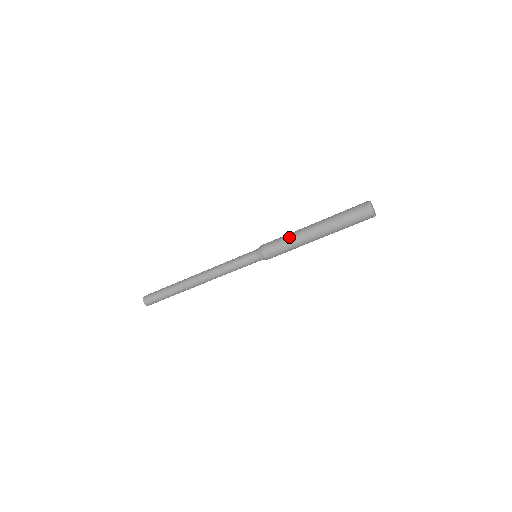
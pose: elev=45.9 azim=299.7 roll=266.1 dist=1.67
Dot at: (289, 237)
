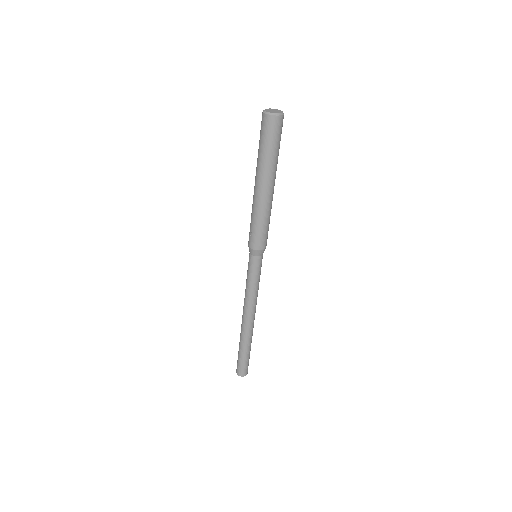
Dot at: (253, 215)
